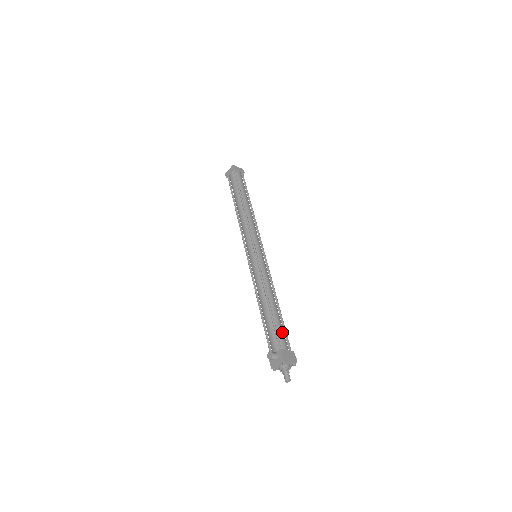
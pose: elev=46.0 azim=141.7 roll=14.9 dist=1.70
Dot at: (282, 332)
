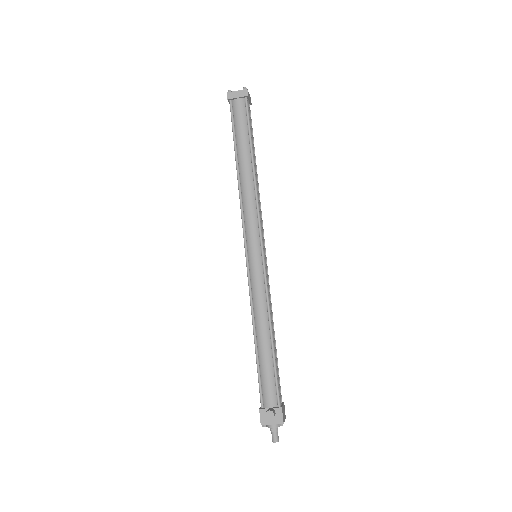
Dot at: (279, 379)
